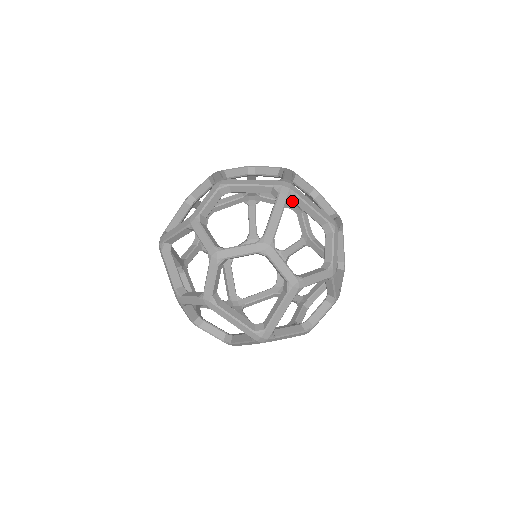
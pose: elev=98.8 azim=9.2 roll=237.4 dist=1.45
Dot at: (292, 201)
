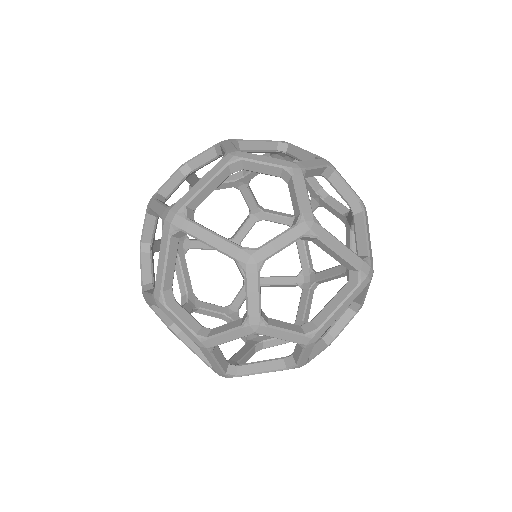
Dot at: occluded
